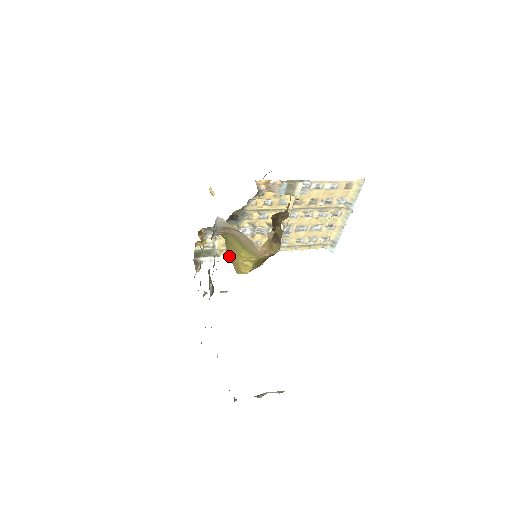
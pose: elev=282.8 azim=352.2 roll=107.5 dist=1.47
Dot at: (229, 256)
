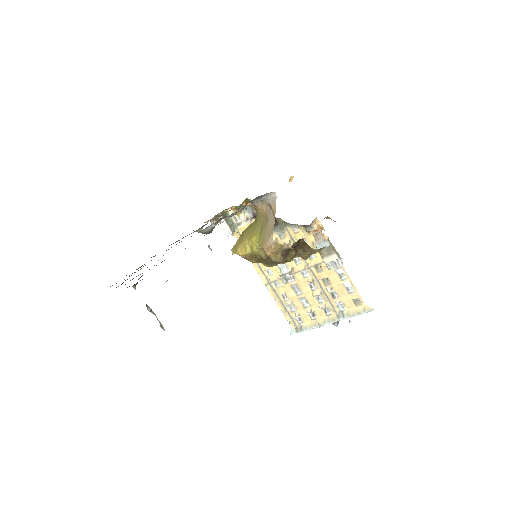
Dot at: (243, 233)
